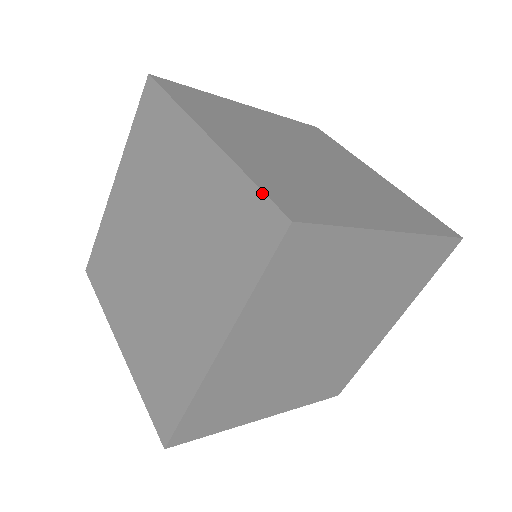
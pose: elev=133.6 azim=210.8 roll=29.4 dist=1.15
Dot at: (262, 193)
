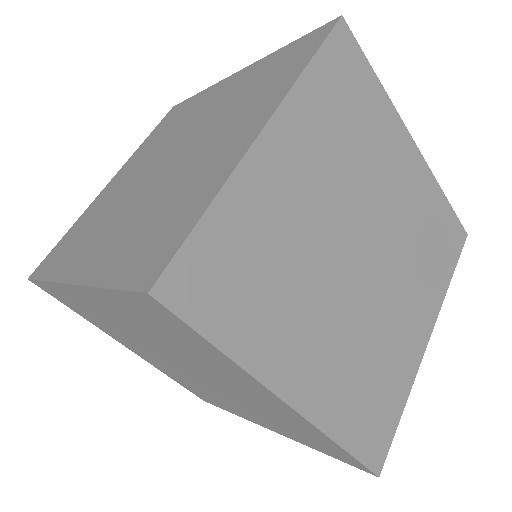
Dot at: (306, 35)
